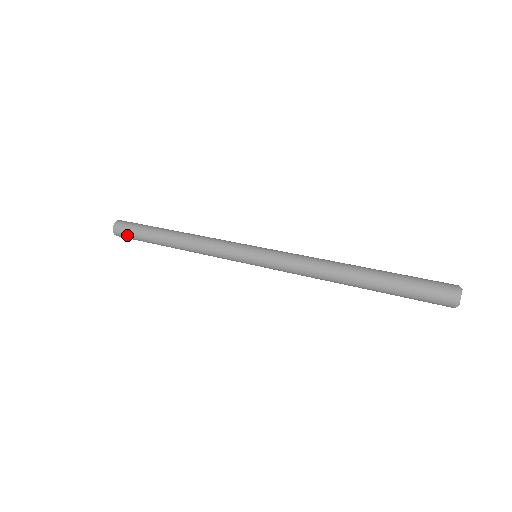
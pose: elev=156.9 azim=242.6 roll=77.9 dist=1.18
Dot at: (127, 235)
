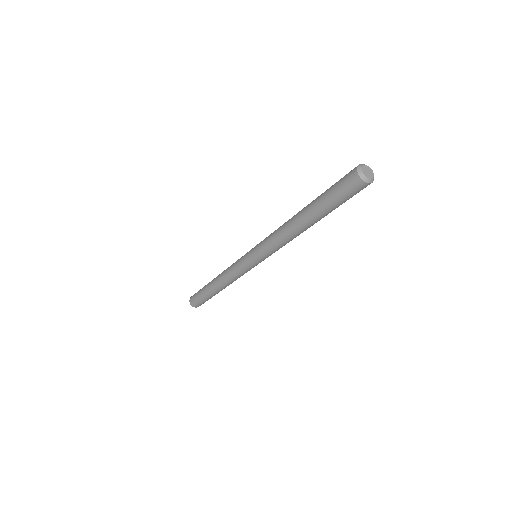
Dot at: (195, 297)
